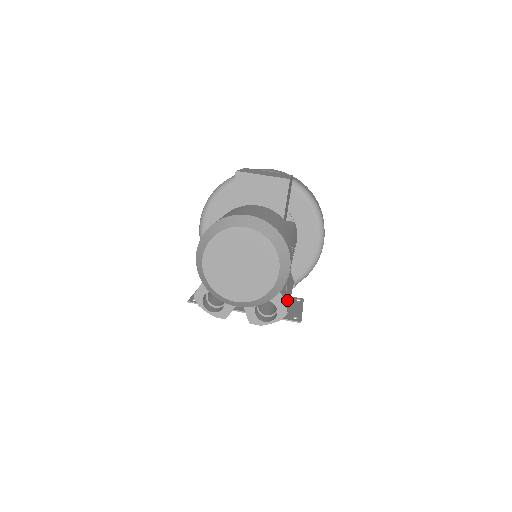
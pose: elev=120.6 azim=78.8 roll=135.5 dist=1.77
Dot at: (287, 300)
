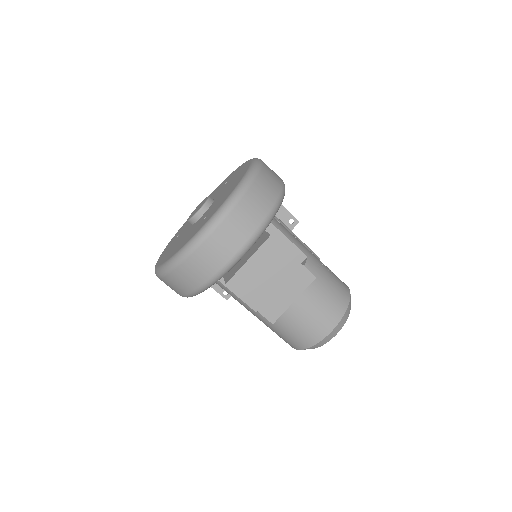
Dot at: occluded
